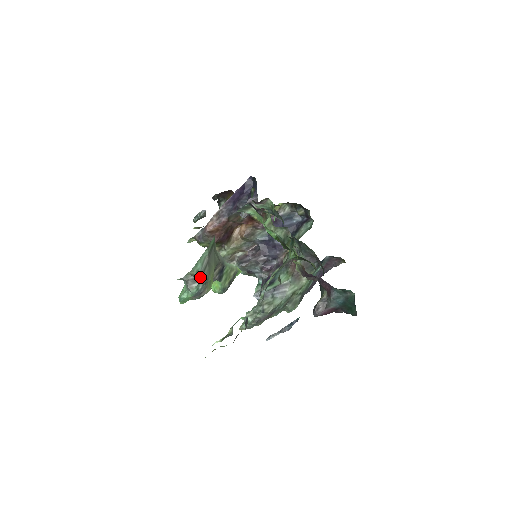
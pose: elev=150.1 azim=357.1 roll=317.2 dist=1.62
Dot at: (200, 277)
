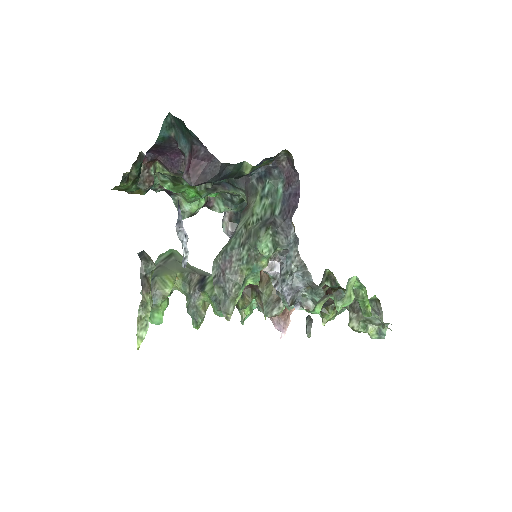
Dot at: occluded
